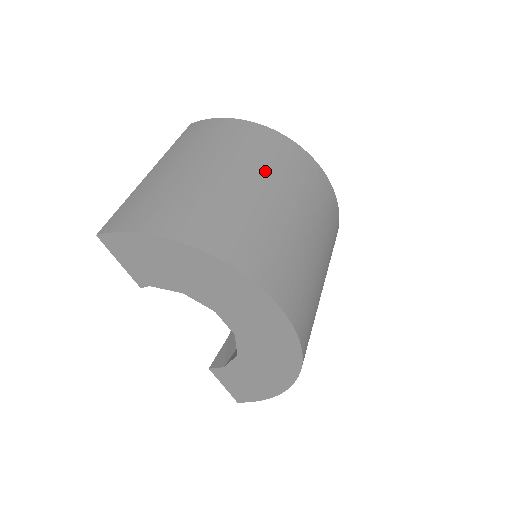
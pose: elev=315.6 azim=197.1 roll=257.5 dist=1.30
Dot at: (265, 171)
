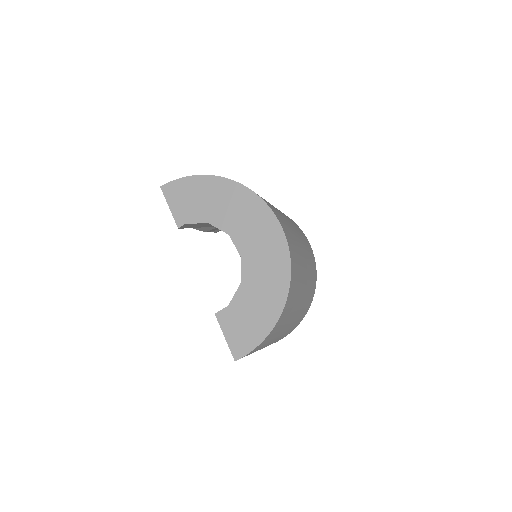
Dot at: occluded
